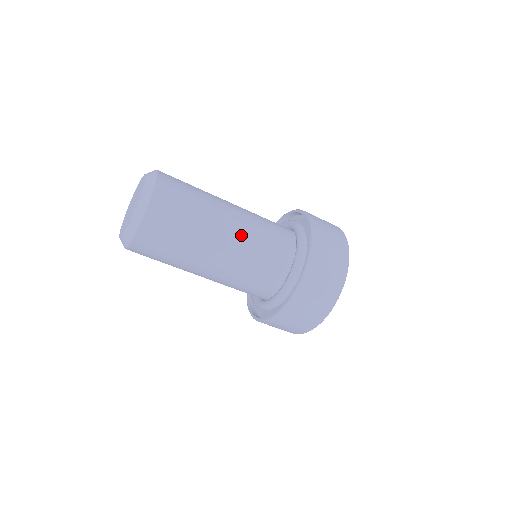
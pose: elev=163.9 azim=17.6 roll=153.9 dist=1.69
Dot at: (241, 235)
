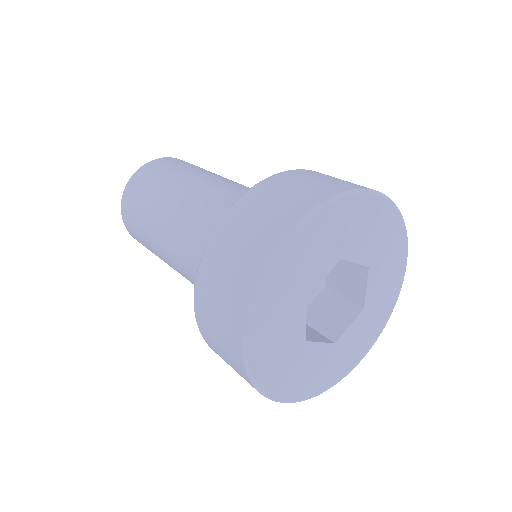
Dot at: (218, 186)
